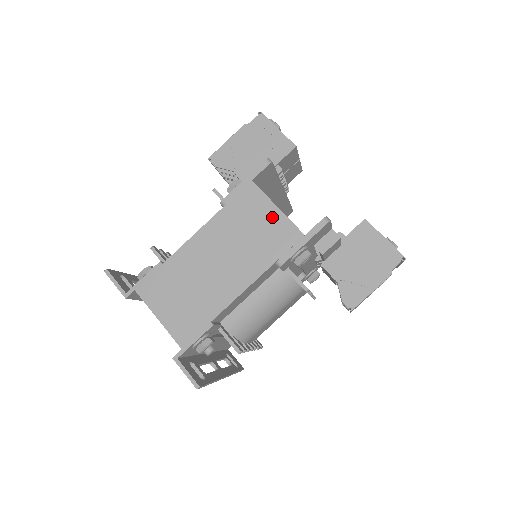
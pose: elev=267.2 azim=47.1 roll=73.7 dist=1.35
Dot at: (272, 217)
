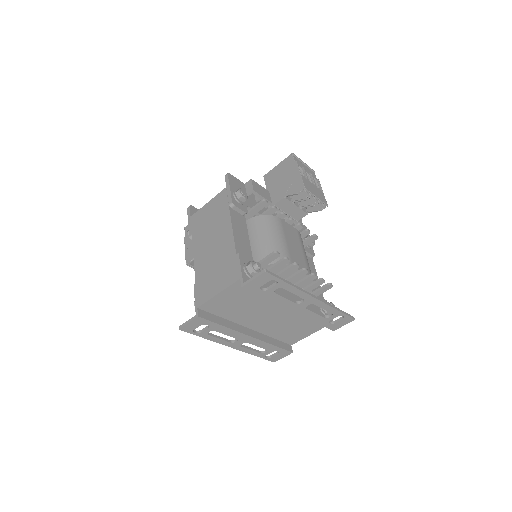
Dot at: (210, 206)
